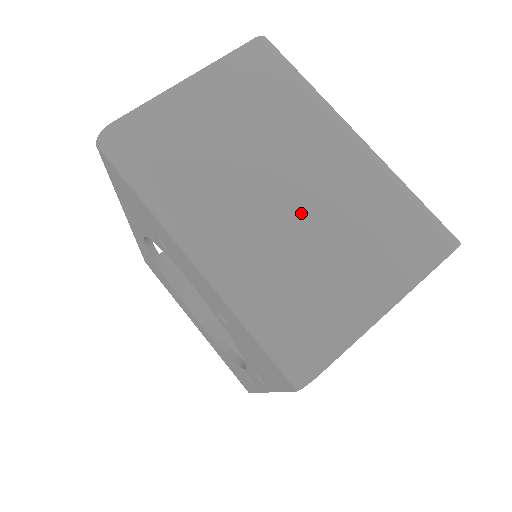
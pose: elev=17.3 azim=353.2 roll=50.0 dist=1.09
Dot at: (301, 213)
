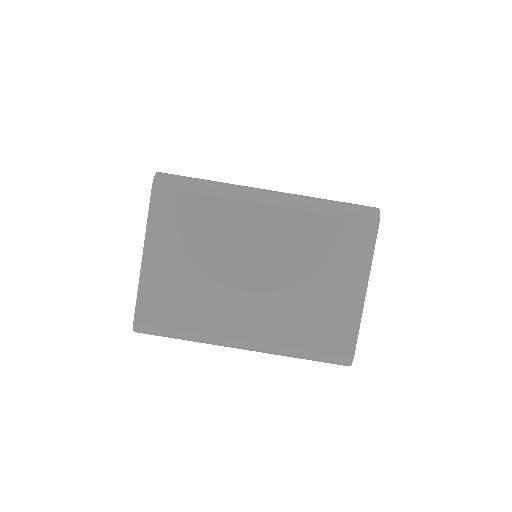
Dot at: (277, 280)
